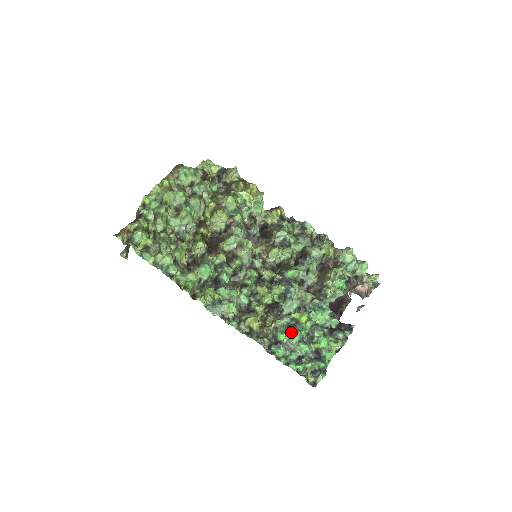
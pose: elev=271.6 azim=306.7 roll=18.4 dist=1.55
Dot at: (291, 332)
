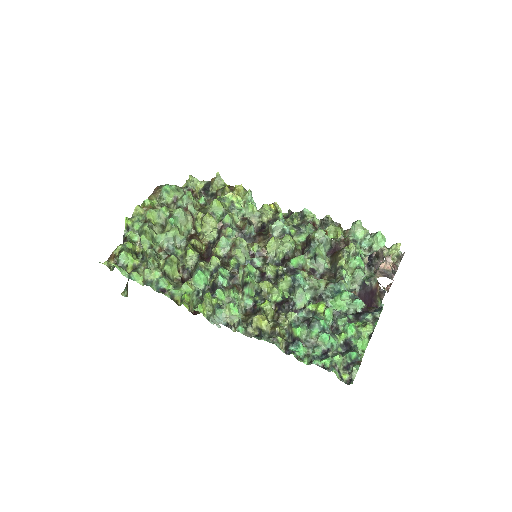
Dot at: (308, 325)
